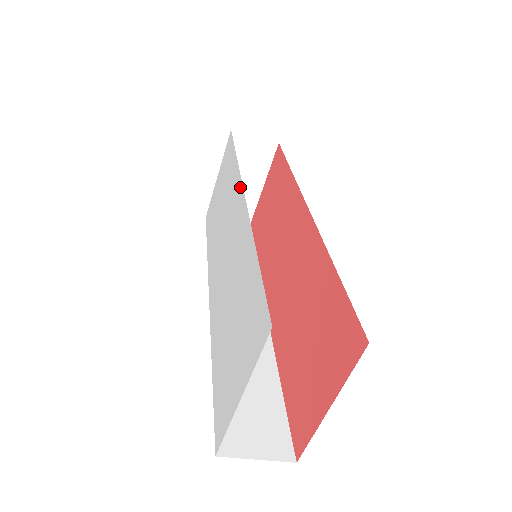
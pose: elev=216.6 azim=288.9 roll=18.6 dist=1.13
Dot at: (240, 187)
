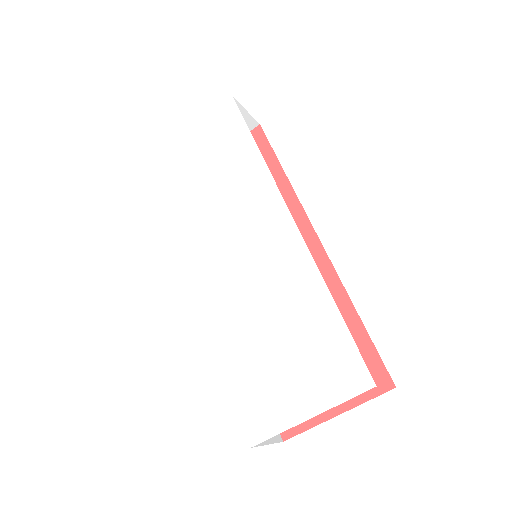
Dot at: (278, 200)
